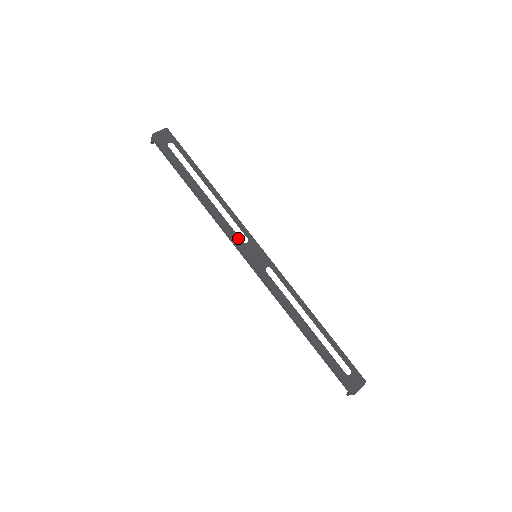
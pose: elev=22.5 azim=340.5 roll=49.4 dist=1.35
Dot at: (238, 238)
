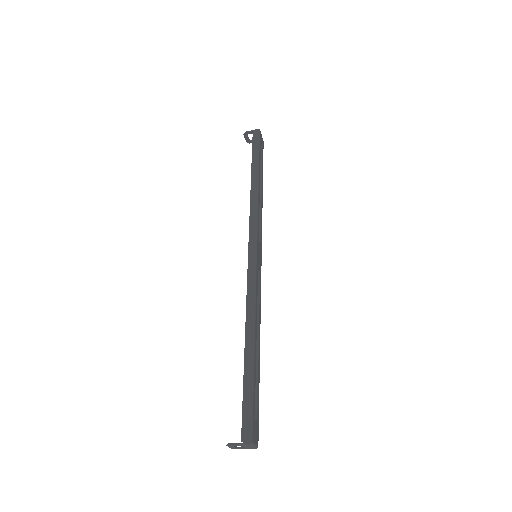
Dot at: (258, 231)
